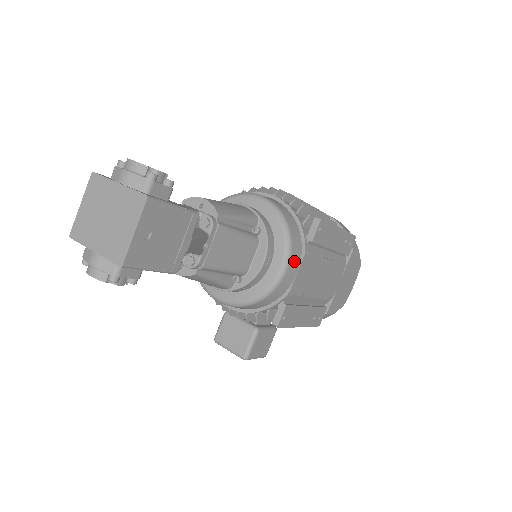
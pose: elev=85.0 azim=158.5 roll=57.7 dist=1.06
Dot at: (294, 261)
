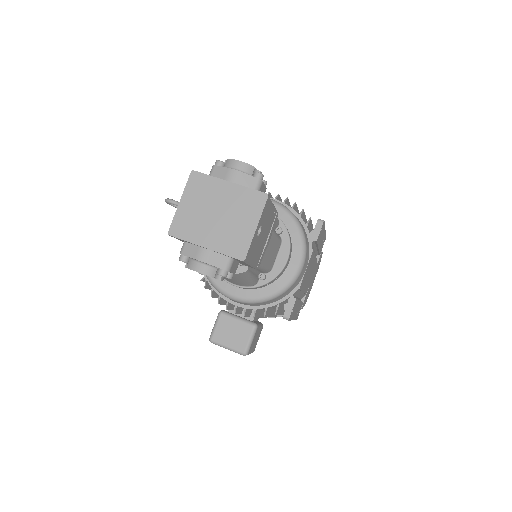
Dot at: (307, 258)
